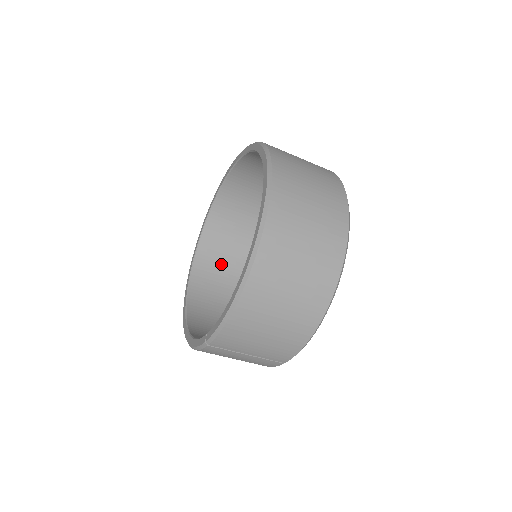
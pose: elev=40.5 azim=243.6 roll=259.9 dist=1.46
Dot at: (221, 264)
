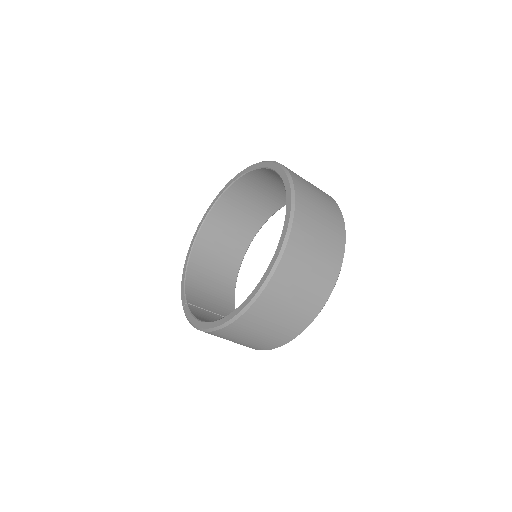
Dot at: (247, 200)
